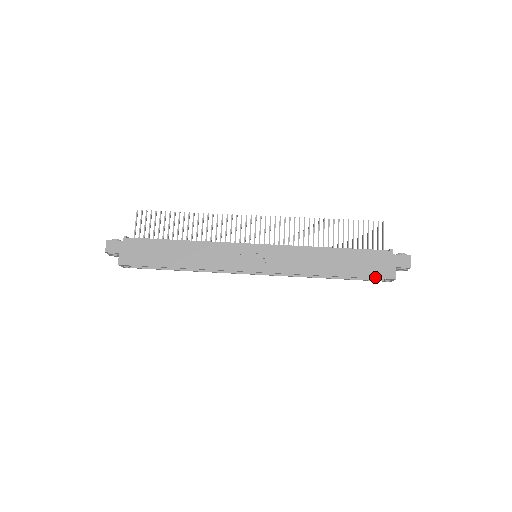
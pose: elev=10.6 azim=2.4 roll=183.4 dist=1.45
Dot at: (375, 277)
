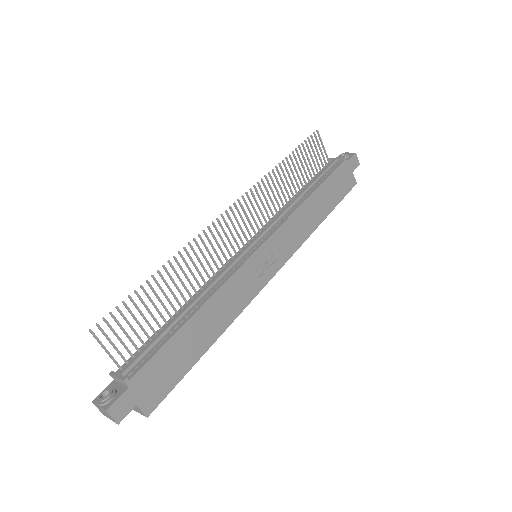
Dot at: (346, 193)
